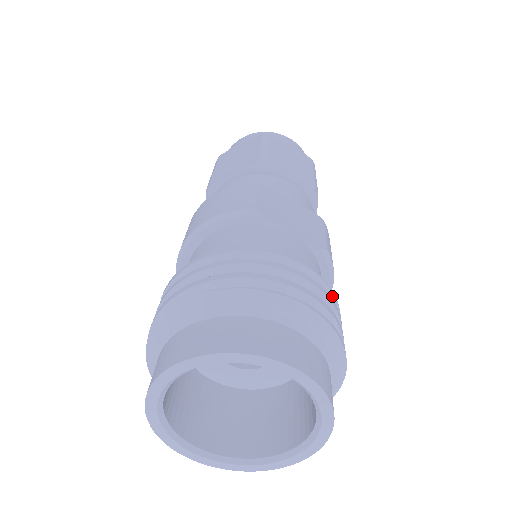
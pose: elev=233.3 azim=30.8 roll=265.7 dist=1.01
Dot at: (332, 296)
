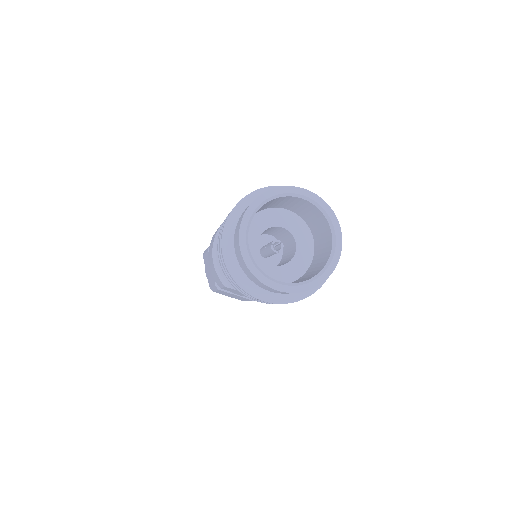
Dot at: occluded
